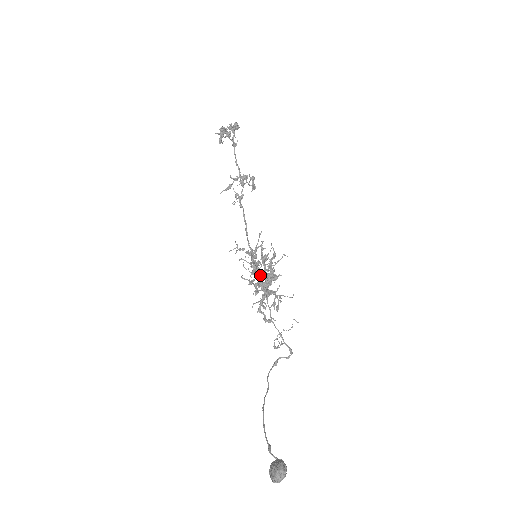
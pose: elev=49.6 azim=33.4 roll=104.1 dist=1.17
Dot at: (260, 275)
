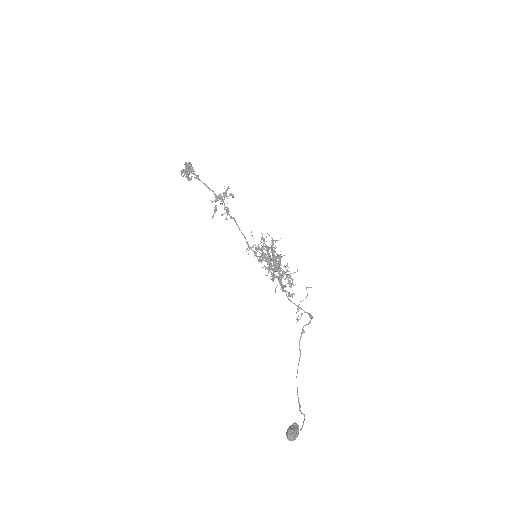
Dot at: (267, 268)
